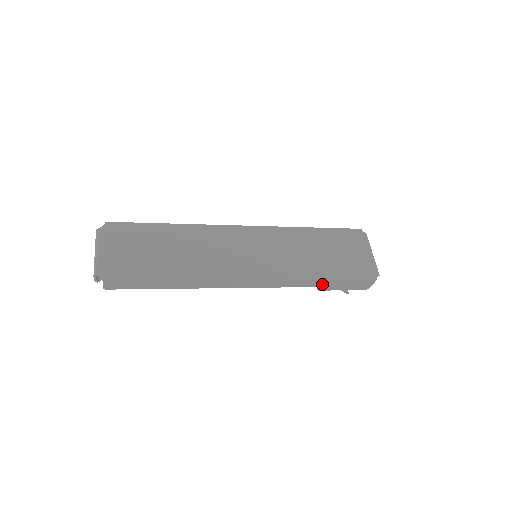
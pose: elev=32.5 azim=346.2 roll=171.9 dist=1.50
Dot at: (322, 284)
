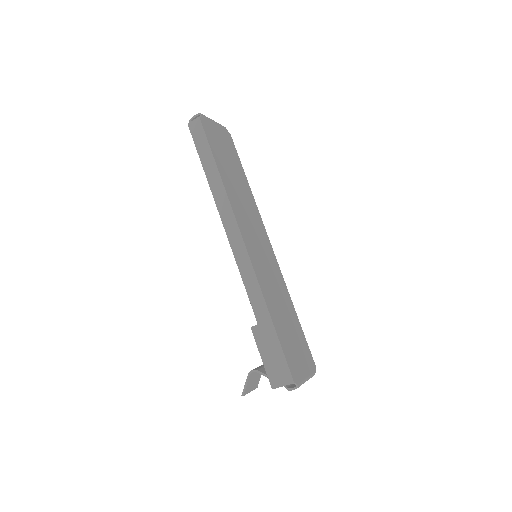
Dot at: (264, 323)
